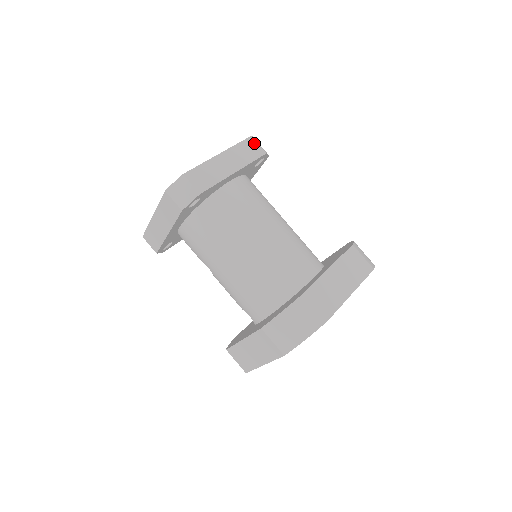
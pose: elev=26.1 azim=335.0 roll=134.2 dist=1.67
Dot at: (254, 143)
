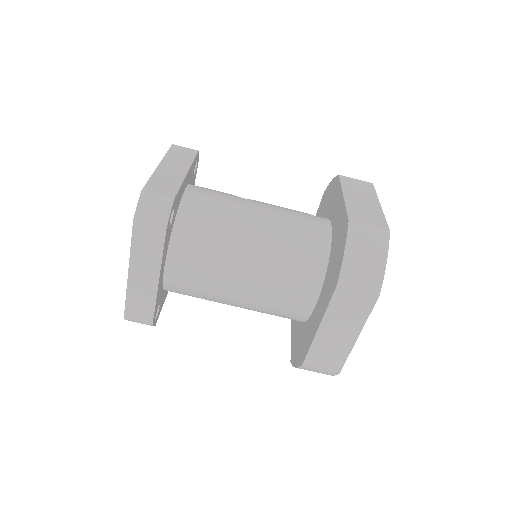
Dot at: (144, 227)
